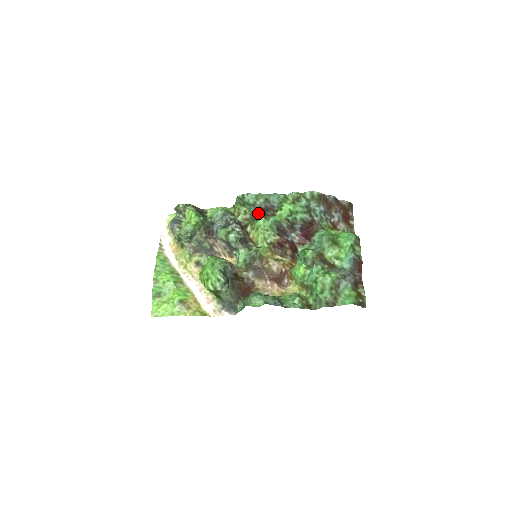
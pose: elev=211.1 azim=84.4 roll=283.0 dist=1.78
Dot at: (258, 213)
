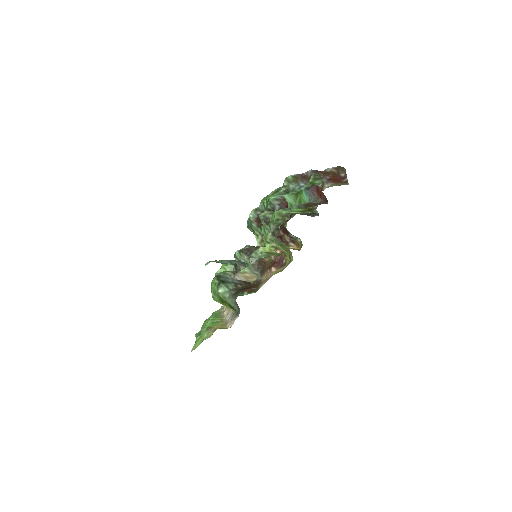
Dot at: (258, 226)
